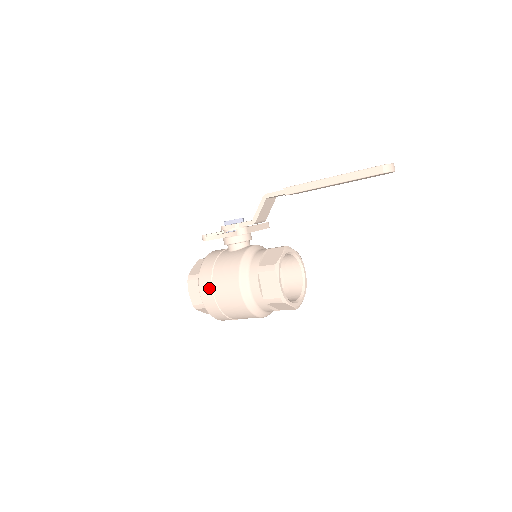
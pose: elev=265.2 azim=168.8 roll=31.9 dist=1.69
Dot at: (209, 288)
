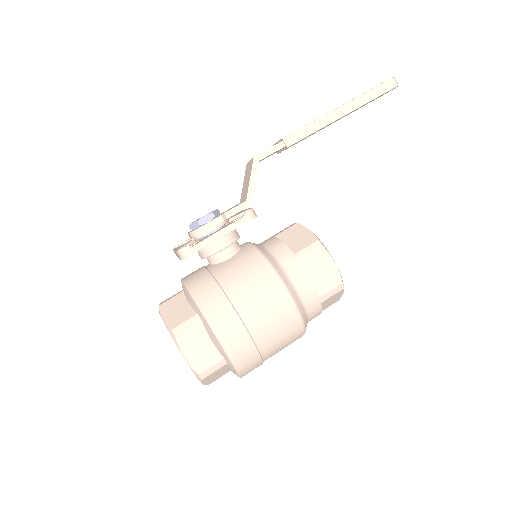
Dot at: (235, 322)
